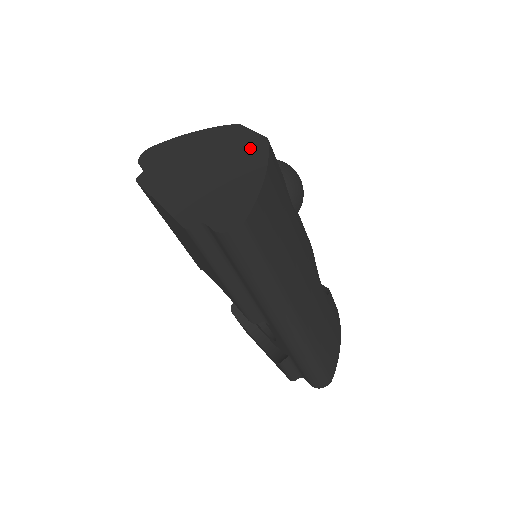
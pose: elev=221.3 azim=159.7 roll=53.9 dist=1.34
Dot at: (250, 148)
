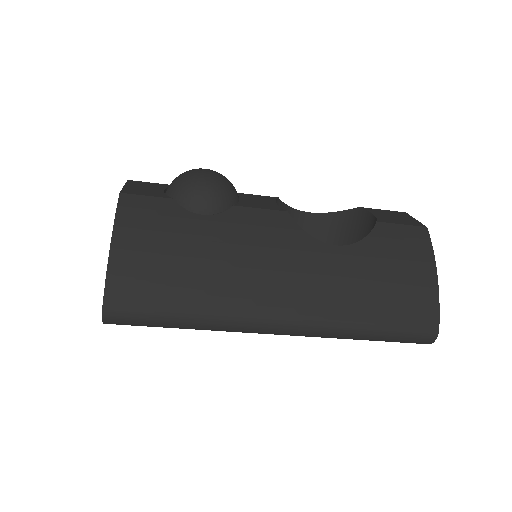
Dot at: occluded
